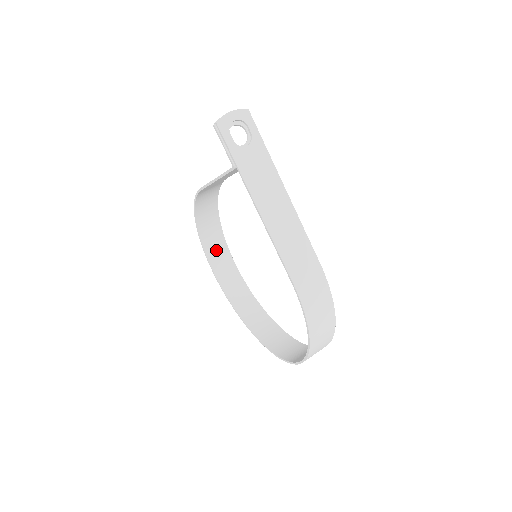
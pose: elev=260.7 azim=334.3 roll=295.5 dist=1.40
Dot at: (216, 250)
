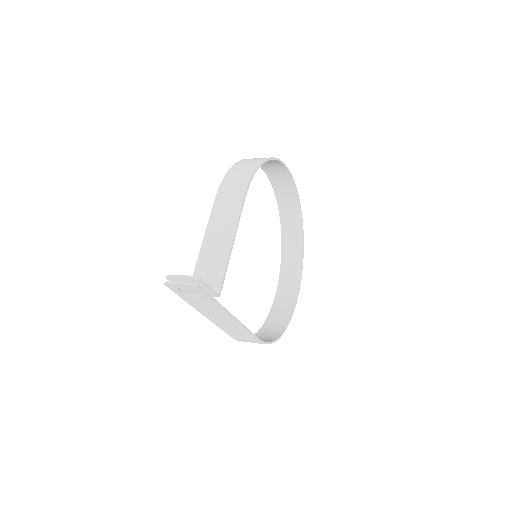
Dot at: (271, 166)
